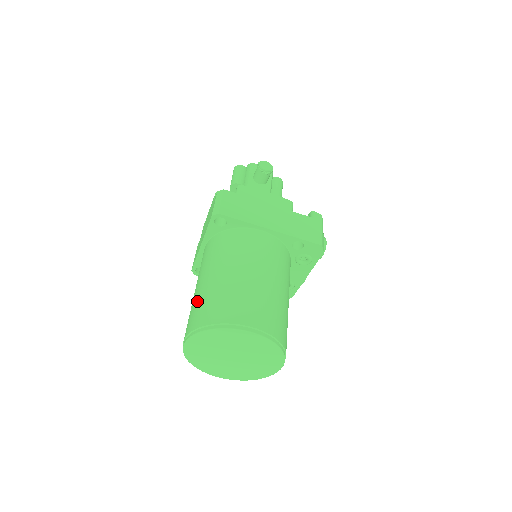
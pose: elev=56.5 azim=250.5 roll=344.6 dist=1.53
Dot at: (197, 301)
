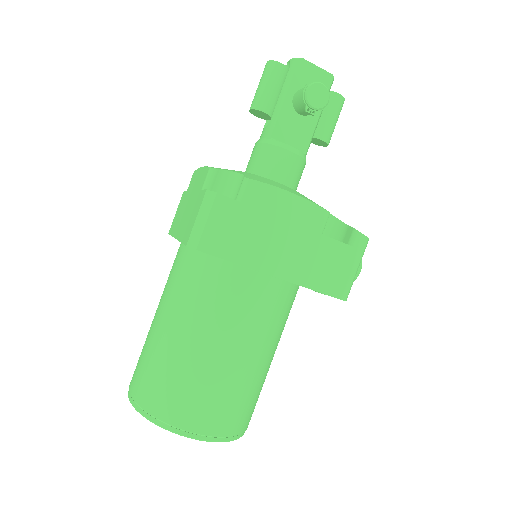
Dot at: (149, 355)
